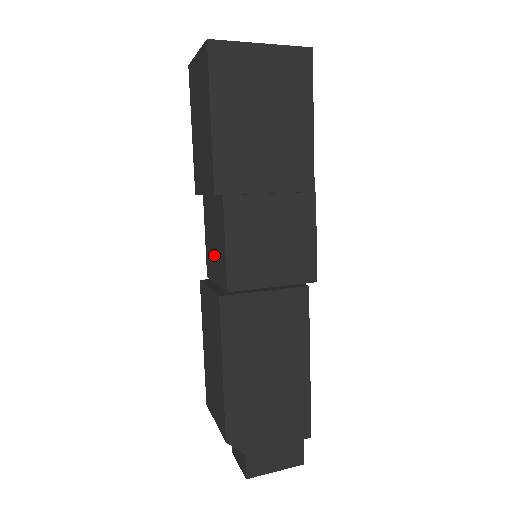
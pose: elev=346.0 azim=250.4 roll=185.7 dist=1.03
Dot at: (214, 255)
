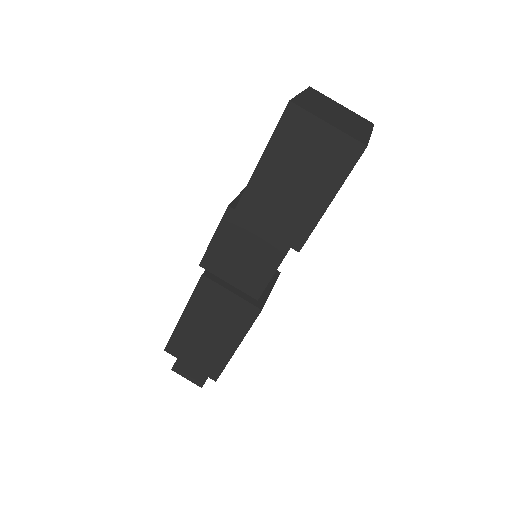
Dot at: (236, 264)
